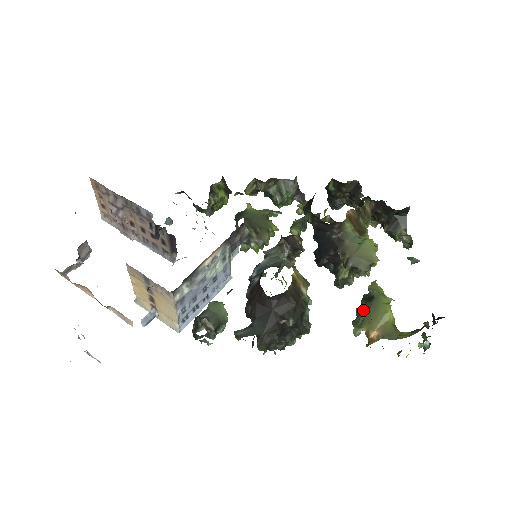
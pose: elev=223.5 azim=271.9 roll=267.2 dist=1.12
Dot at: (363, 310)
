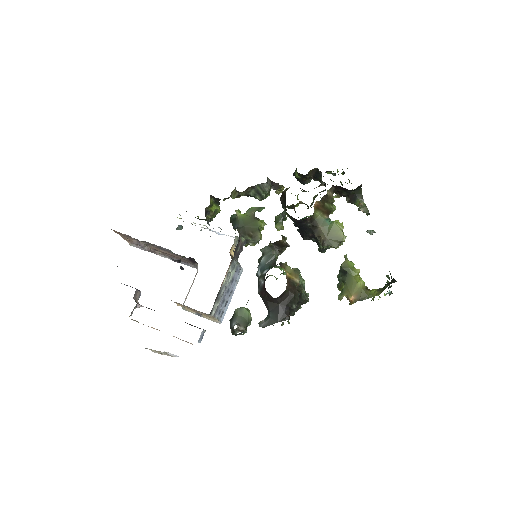
Dot at: occluded
